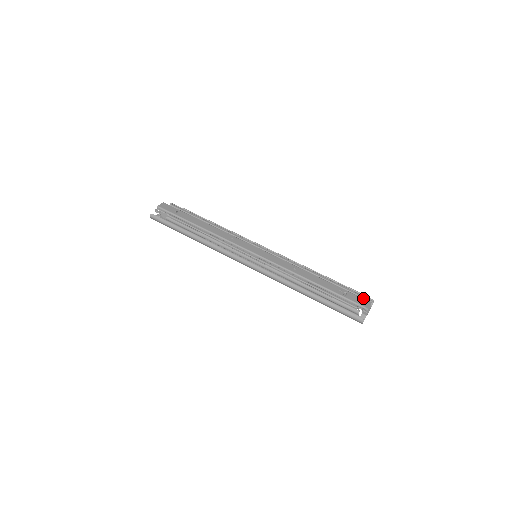
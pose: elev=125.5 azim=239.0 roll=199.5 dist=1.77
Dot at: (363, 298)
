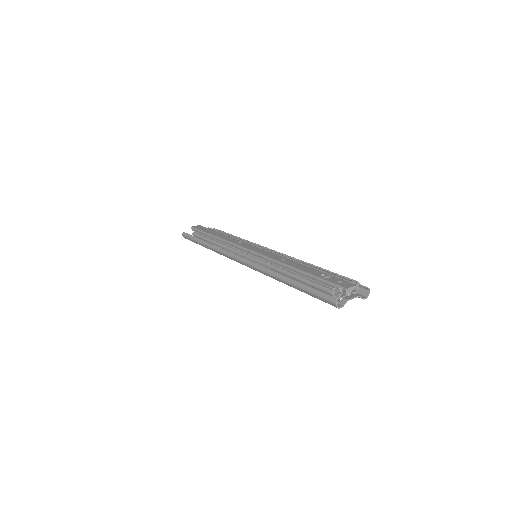
Dot at: occluded
